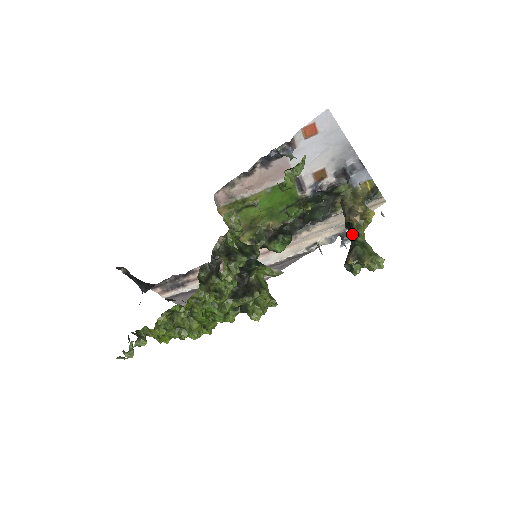
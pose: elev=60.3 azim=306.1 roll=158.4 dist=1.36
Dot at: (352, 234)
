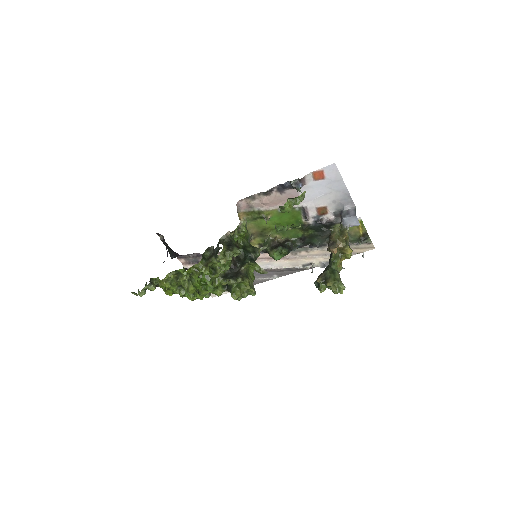
Dot at: (330, 261)
